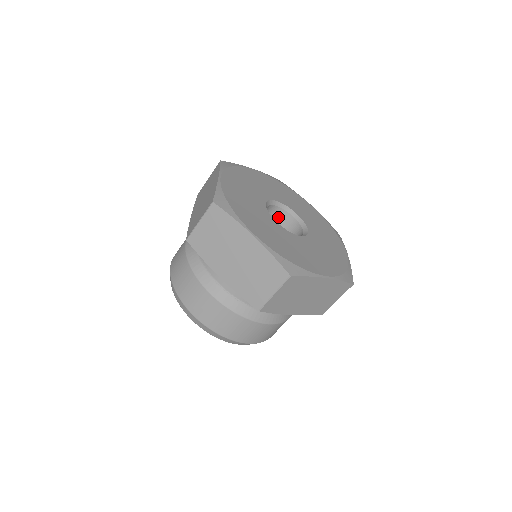
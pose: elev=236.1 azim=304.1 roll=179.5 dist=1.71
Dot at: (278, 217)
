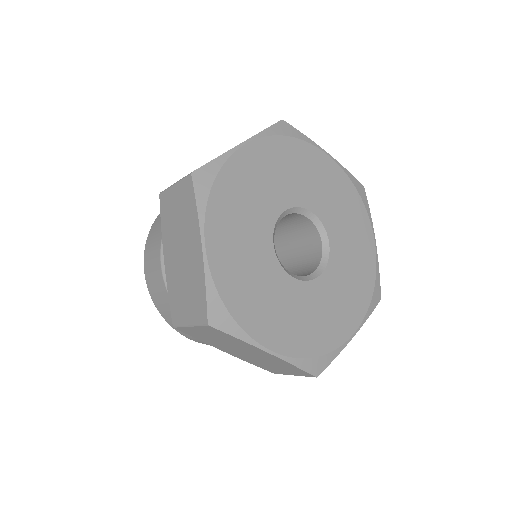
Dot at: (285, 216)
